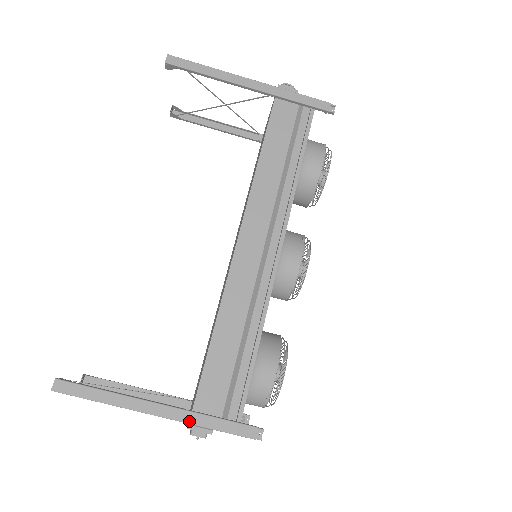
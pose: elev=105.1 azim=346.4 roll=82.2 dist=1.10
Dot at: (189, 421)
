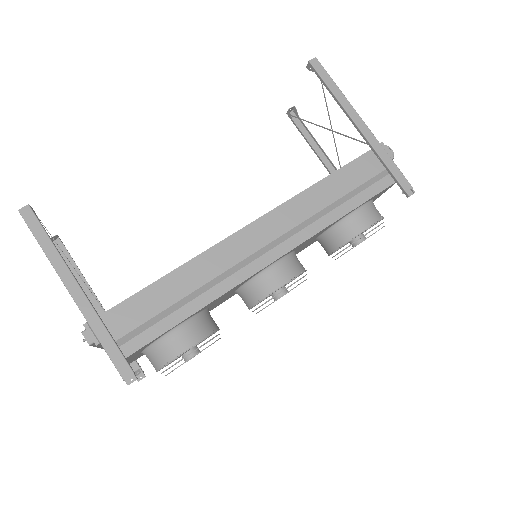
Dot at: (89, 320)
